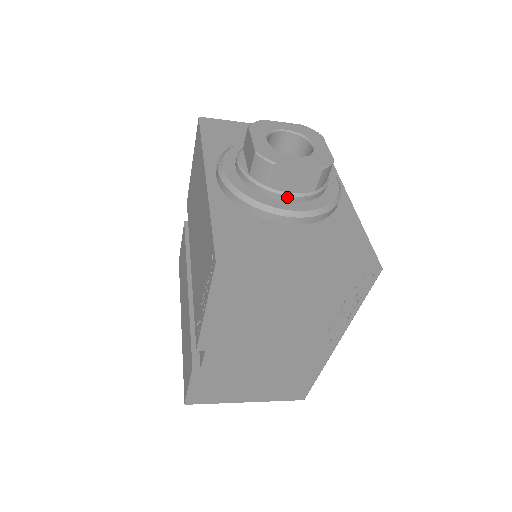
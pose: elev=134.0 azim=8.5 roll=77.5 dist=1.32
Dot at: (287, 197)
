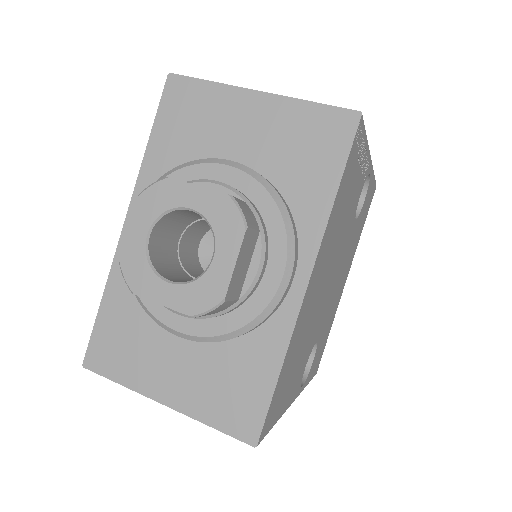
Dot at: (174, 311)
